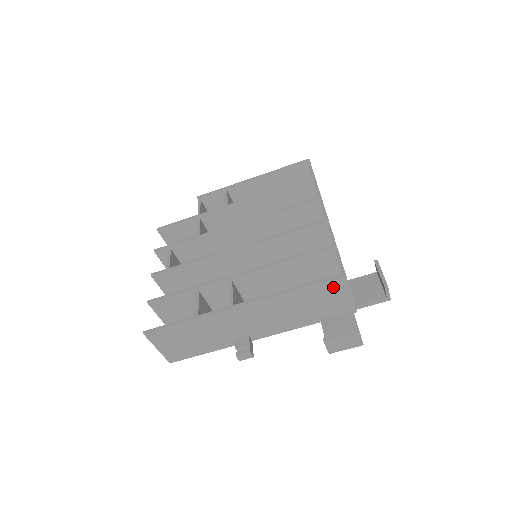
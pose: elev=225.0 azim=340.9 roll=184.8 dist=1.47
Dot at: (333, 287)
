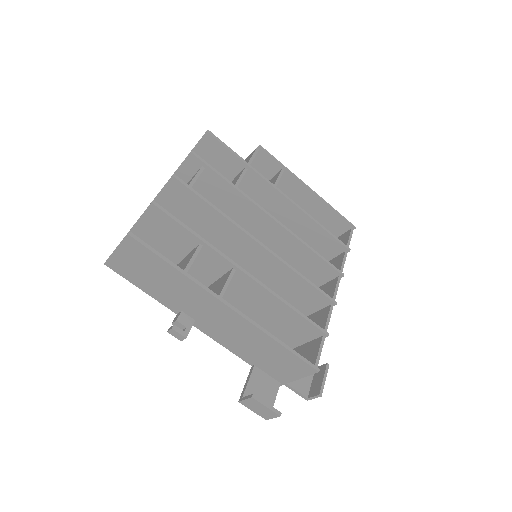
Dot at: (299, 366)
